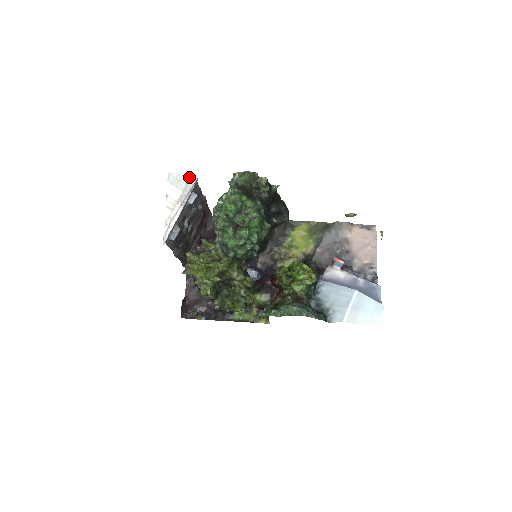
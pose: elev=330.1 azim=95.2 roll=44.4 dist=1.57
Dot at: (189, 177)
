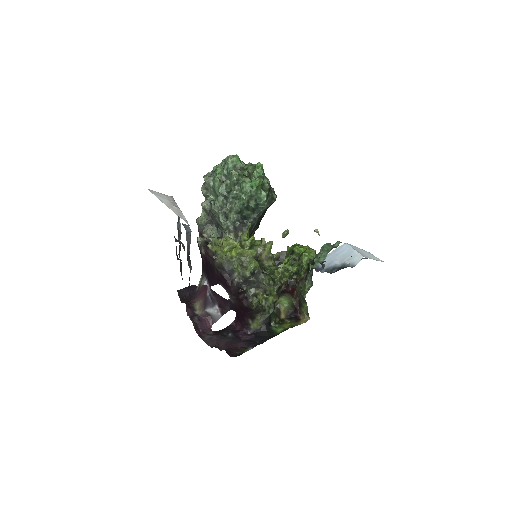
Dot at: (165, 195)
